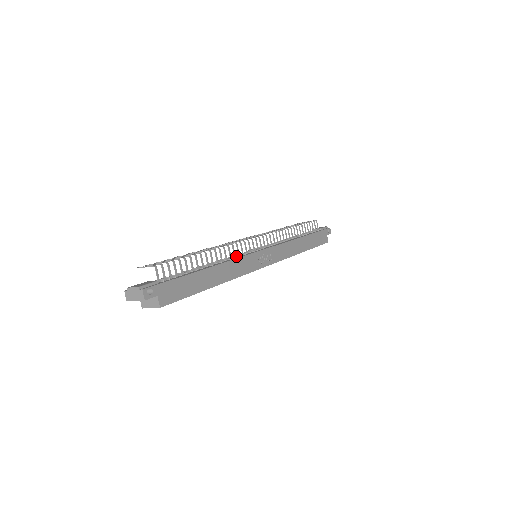
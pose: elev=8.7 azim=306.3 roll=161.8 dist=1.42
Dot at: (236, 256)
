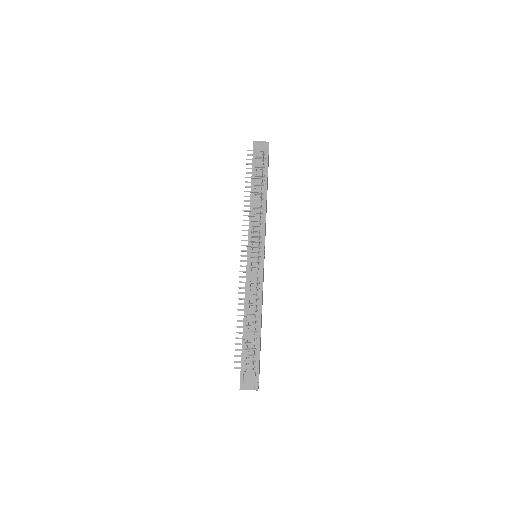
Dot at: (257, 284)
